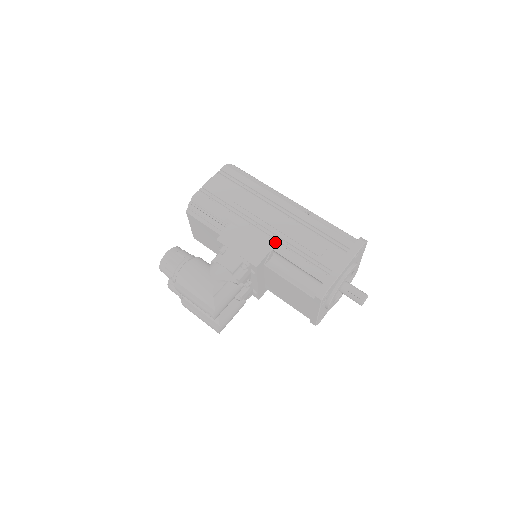
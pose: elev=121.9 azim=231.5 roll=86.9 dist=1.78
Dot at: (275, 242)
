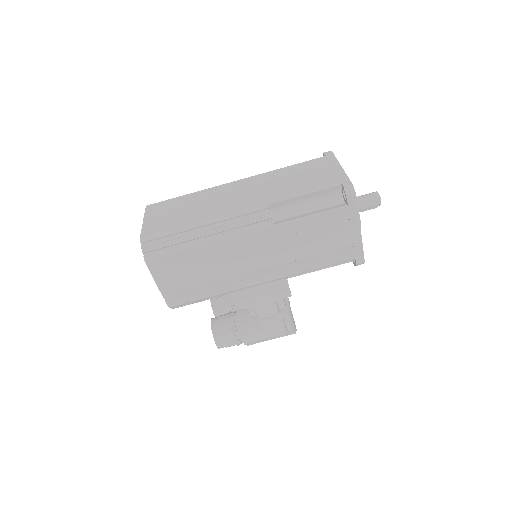
Dot at: (282, 272)
